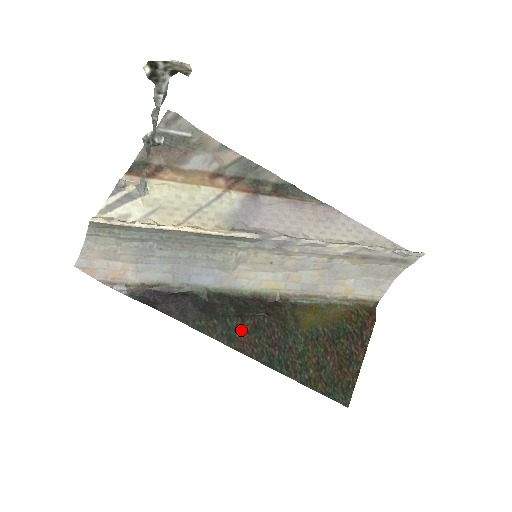
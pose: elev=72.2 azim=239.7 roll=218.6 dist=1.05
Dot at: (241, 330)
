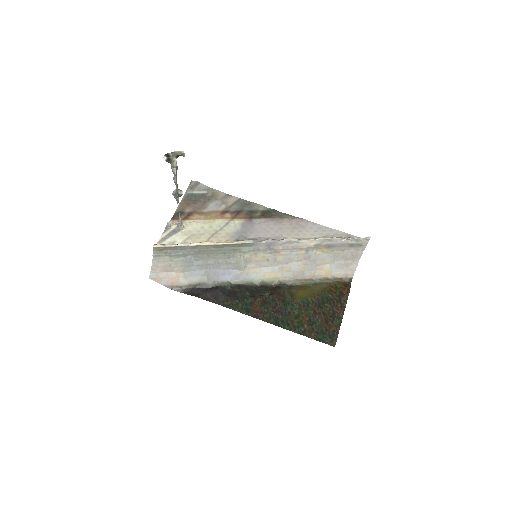
Dot at: (254, 305)
